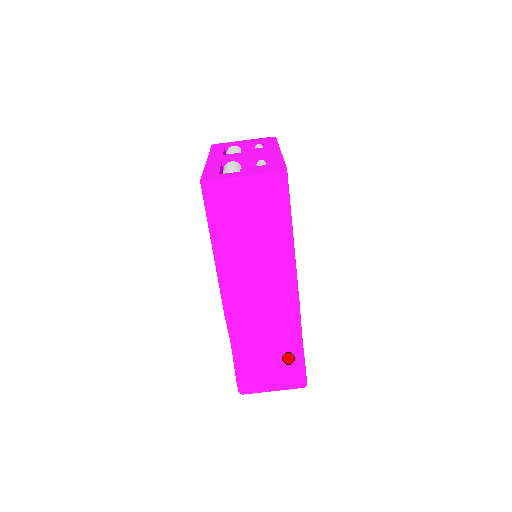
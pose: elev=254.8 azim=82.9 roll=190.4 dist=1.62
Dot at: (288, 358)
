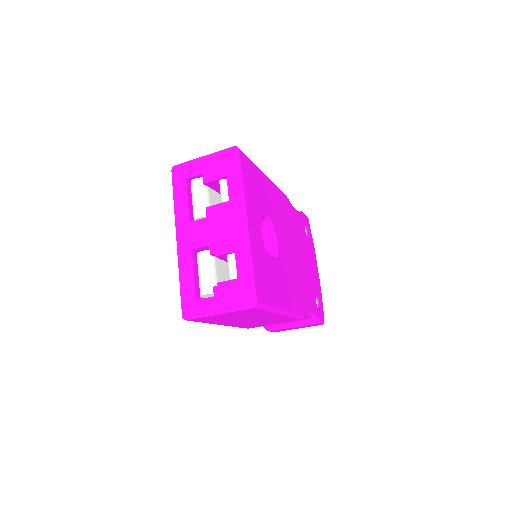
Dot at: (304, 321)
